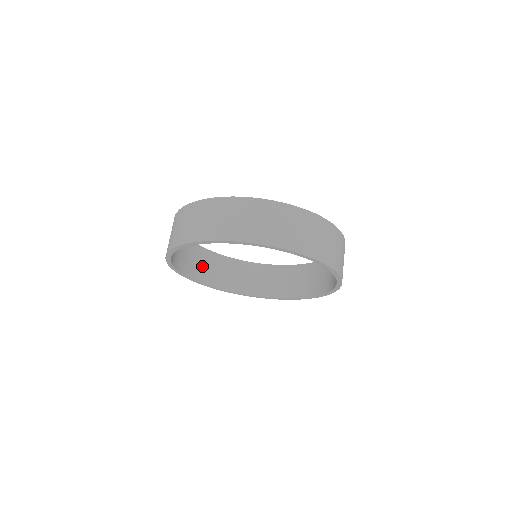
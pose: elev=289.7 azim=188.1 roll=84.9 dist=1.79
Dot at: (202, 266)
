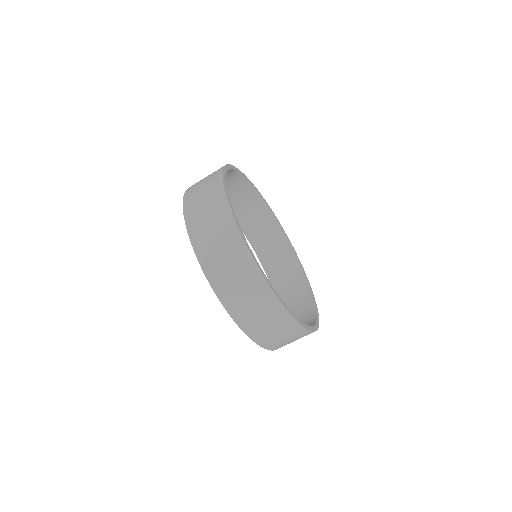
Dot at: occluded
